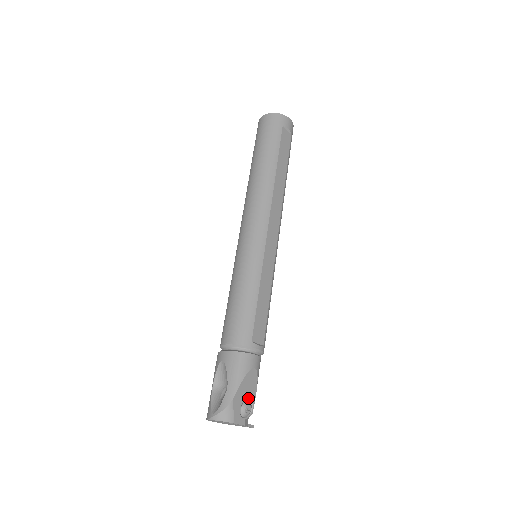
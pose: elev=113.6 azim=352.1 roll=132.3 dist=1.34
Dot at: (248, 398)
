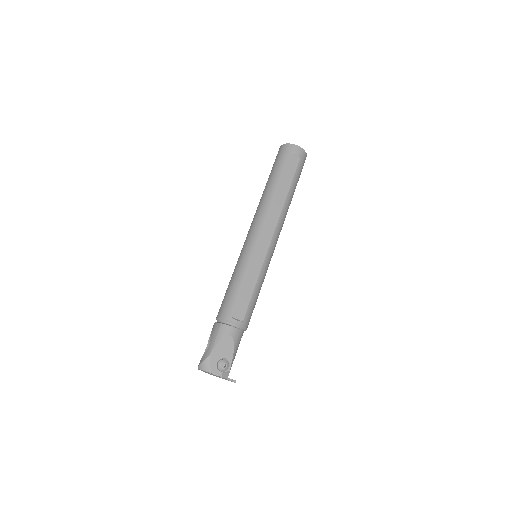
Dot at: (225, 357)
